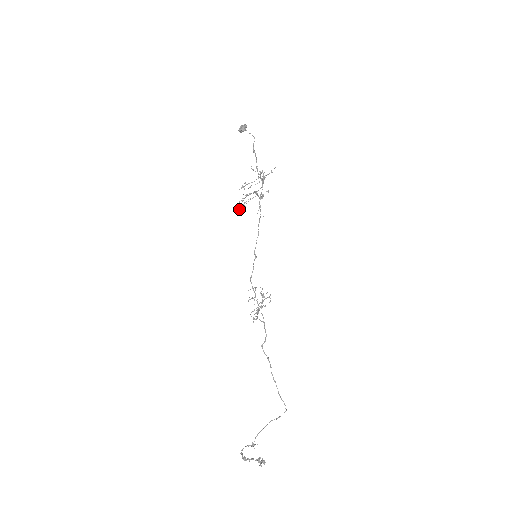
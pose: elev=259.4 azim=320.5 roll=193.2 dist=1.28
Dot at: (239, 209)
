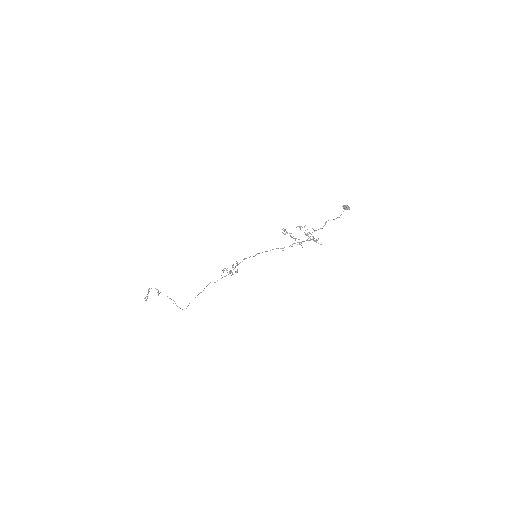
Dot at: occluded
